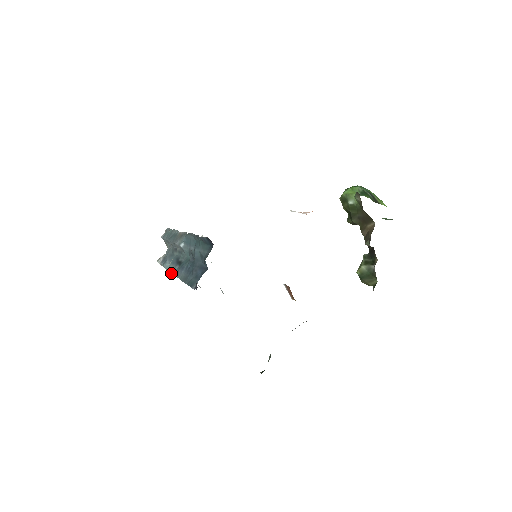
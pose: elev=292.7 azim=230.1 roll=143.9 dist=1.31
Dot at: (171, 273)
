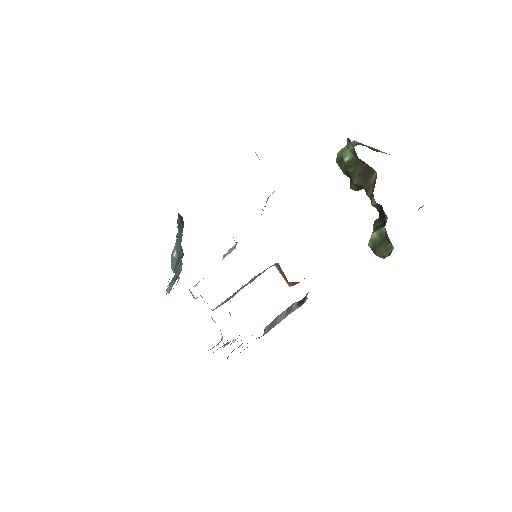
Dot at: occluded
